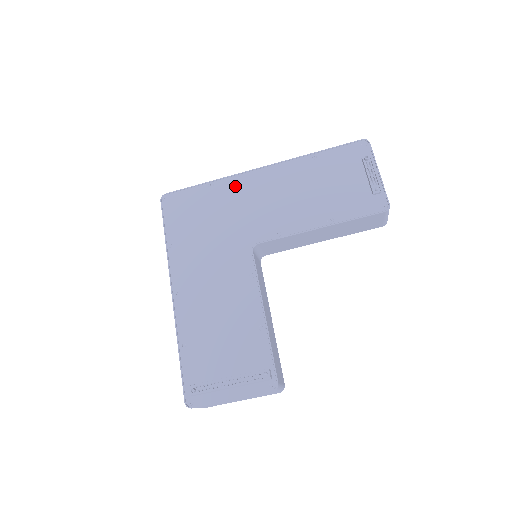
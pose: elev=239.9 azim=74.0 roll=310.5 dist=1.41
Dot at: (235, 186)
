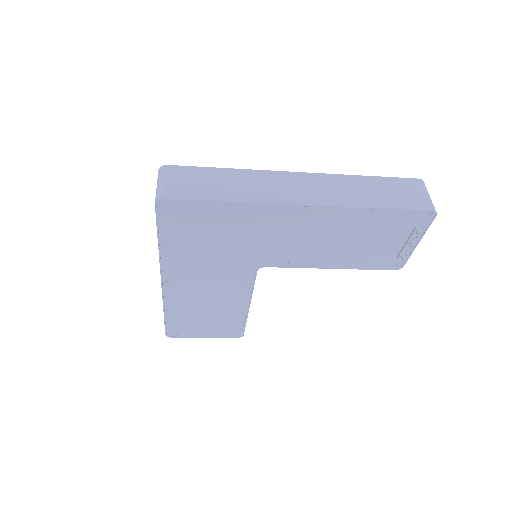
Dot at: (262, 215)
